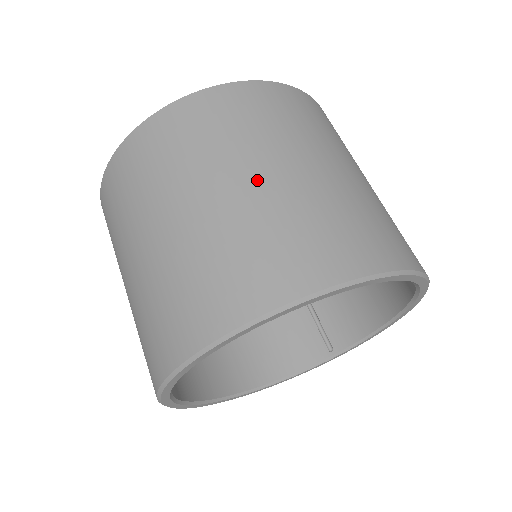
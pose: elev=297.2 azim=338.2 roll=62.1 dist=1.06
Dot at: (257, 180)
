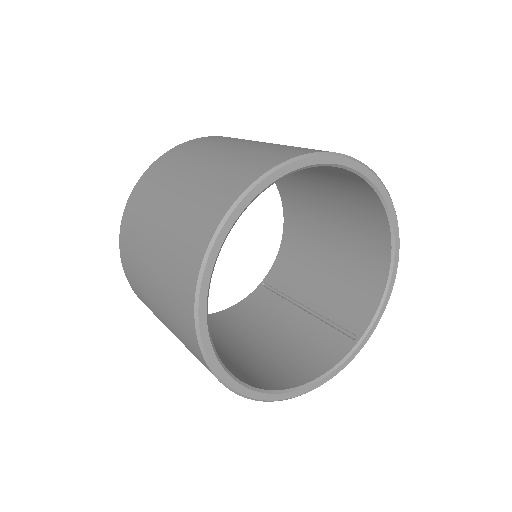
Dot at: (234, 148)
